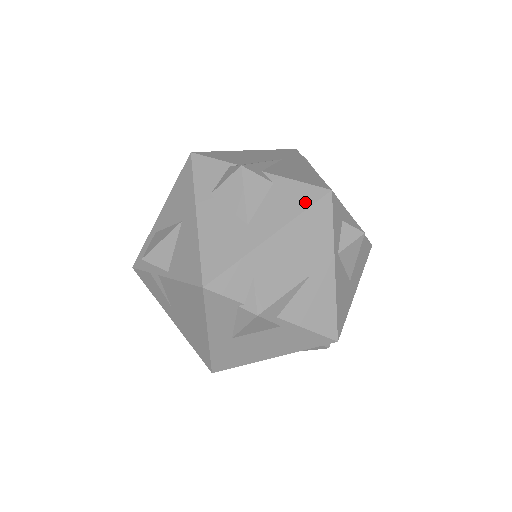
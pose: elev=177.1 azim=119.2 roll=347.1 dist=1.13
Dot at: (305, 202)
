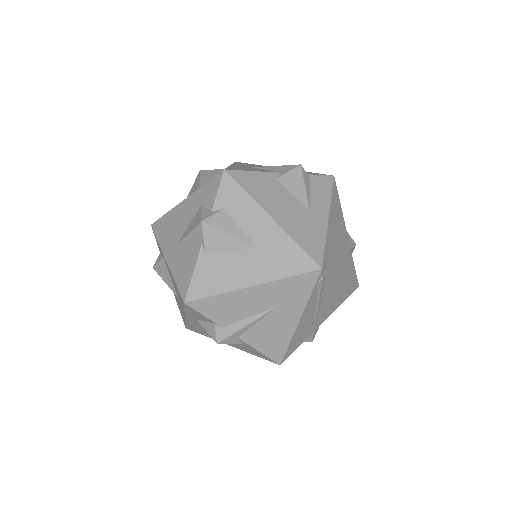
Dot at: (259, 356)
